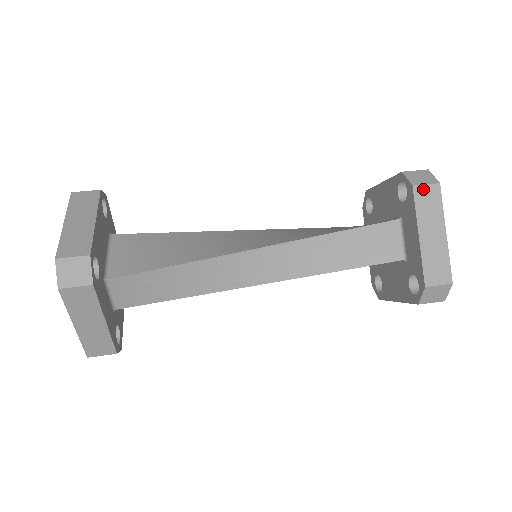
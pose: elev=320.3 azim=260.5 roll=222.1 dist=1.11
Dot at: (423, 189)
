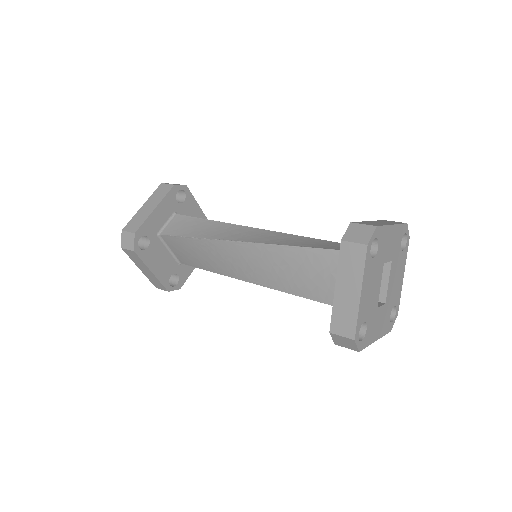
Dot at: (391, 221)
